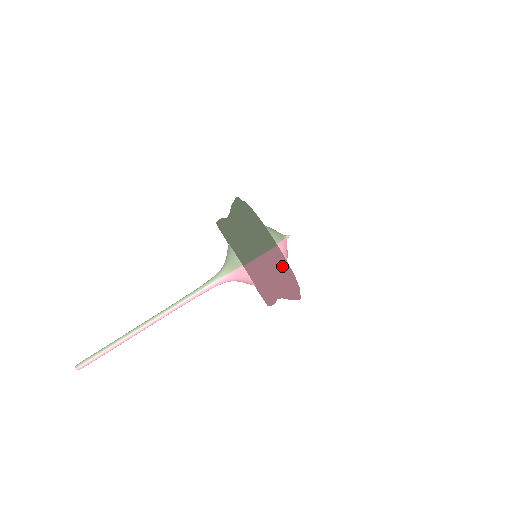
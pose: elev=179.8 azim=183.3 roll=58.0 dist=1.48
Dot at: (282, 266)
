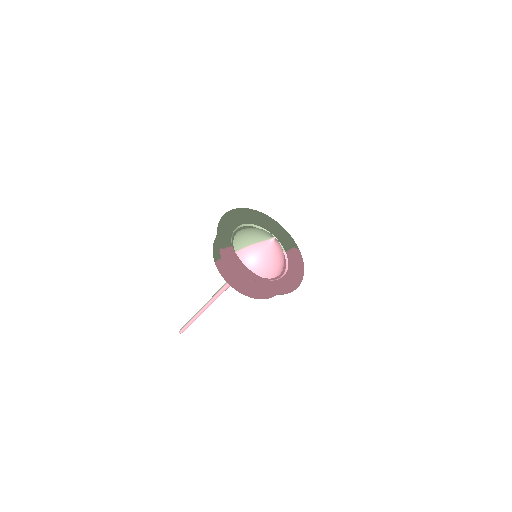
Dot at: (227, 264)
